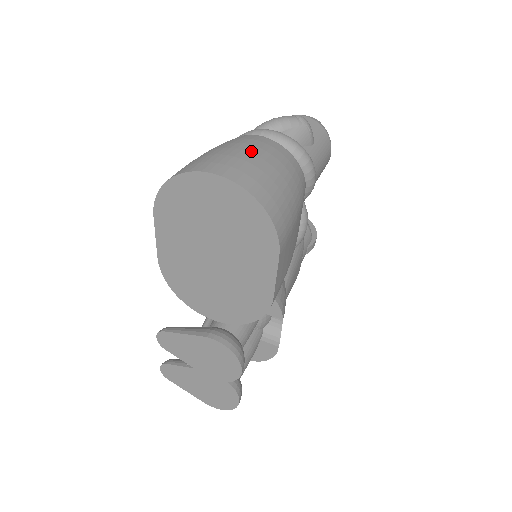
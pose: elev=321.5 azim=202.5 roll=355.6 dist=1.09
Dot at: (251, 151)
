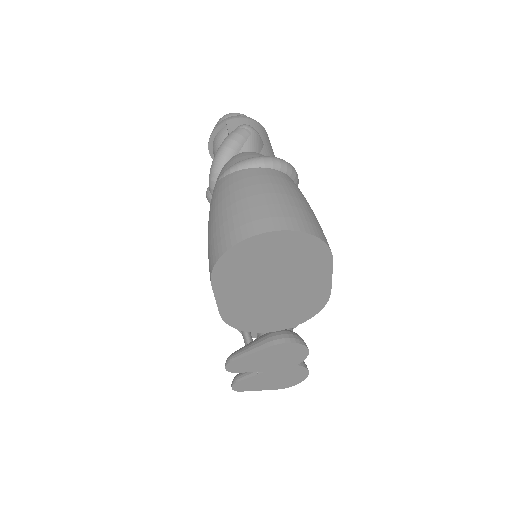
Dot at: (265, 191)
